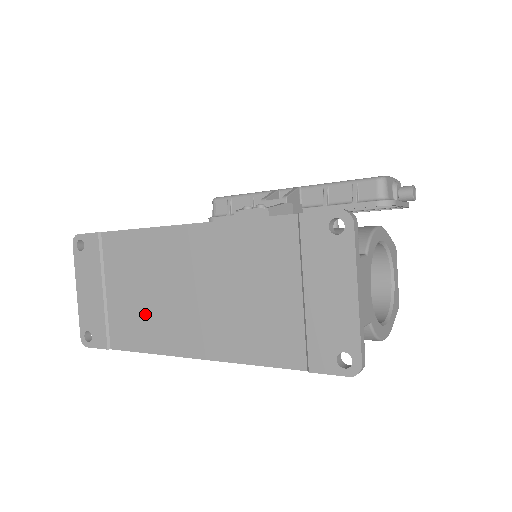
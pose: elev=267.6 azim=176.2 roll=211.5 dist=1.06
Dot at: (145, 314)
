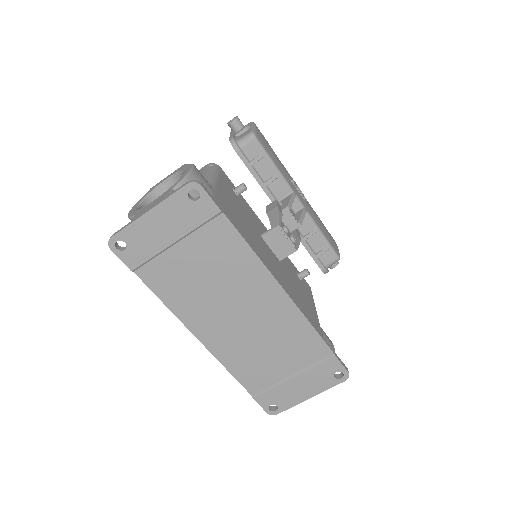
Dot at: (192, 289)
